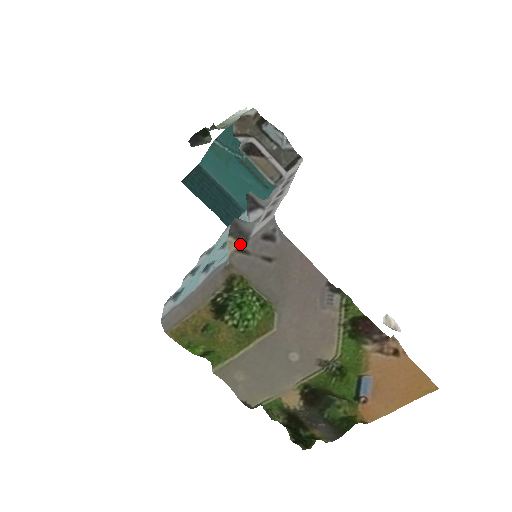
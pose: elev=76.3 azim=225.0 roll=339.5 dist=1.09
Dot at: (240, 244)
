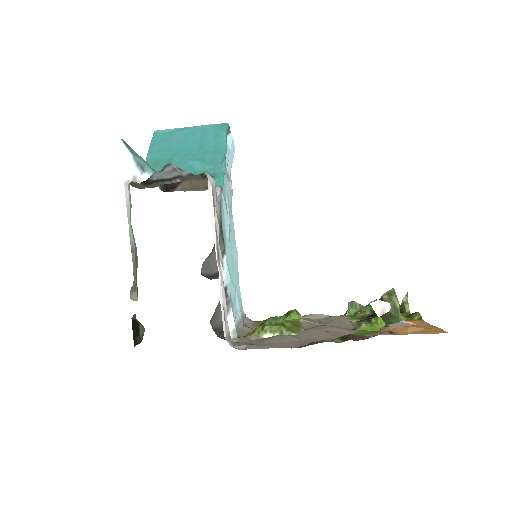
Dot at: occluded
